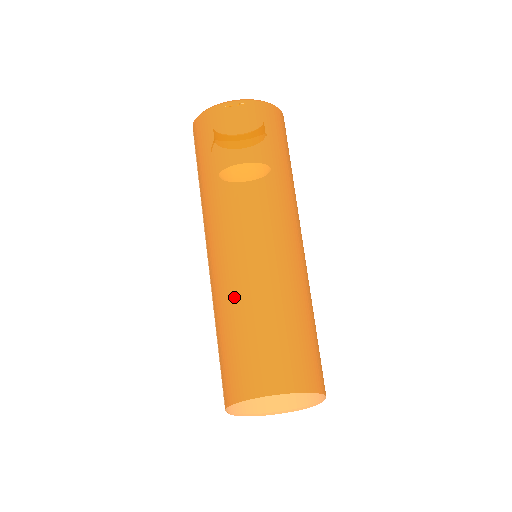
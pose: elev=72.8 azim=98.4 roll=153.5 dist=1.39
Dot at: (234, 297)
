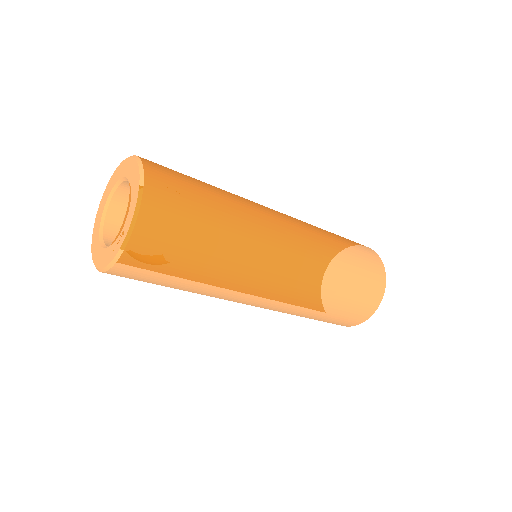
Dot at: (290, 310)
